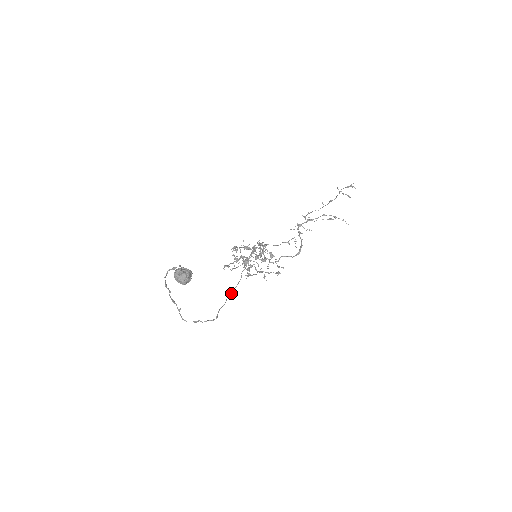
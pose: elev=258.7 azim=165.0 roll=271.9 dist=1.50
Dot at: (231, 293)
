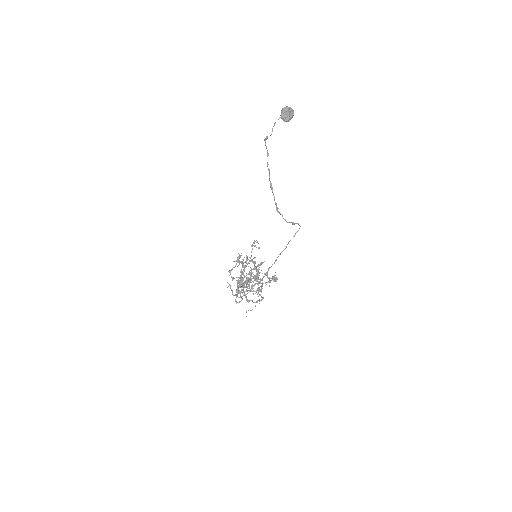
Dot at: occluded
